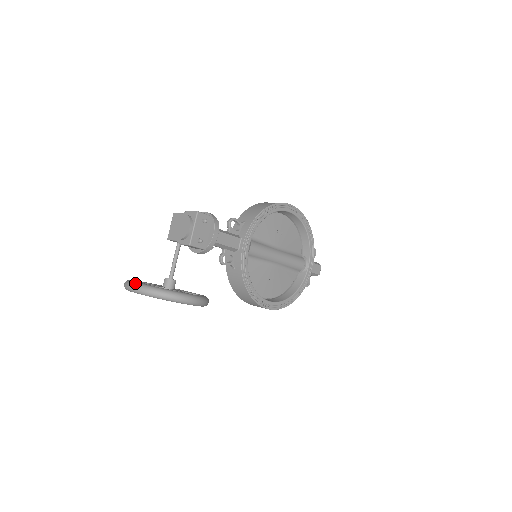
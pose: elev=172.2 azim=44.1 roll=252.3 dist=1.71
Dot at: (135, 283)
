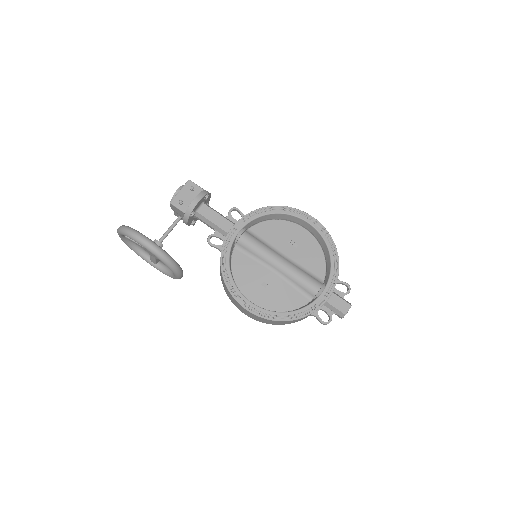
Dot at: occluded
